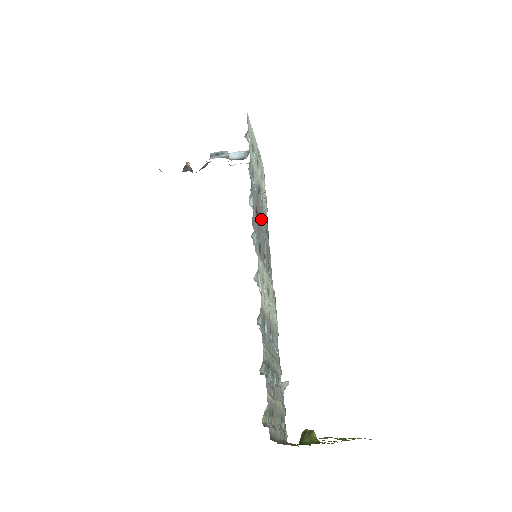
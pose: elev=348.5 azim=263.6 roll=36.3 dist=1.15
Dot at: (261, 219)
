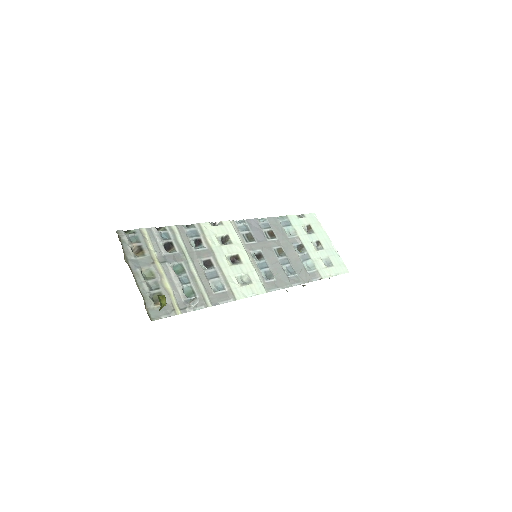
Dot at: (289, 257)
